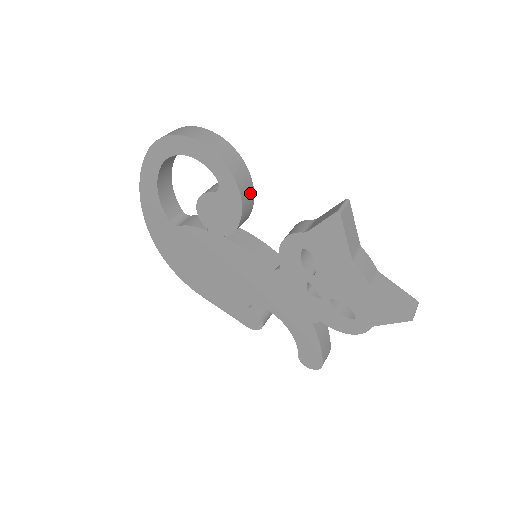
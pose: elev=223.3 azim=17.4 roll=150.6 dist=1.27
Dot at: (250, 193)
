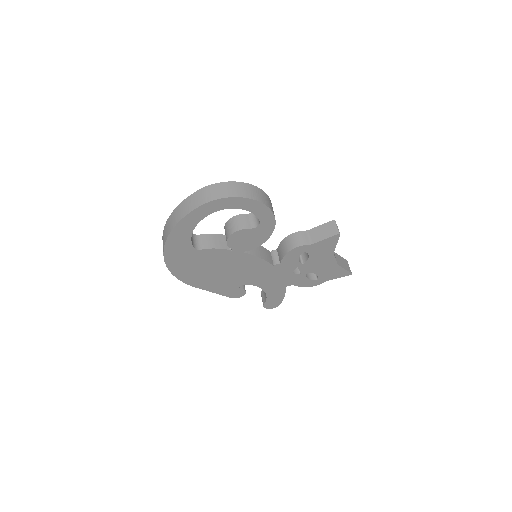
Dot at: occluded
